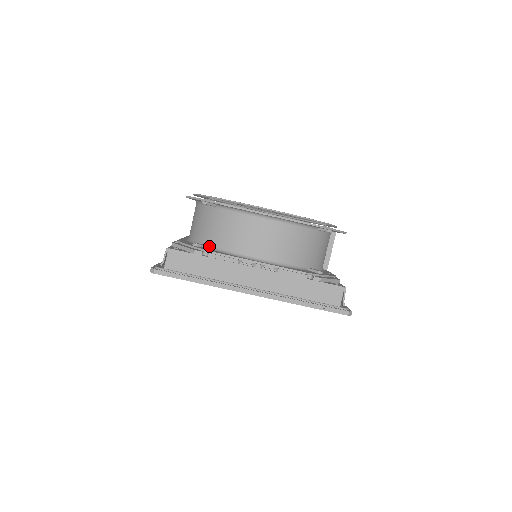
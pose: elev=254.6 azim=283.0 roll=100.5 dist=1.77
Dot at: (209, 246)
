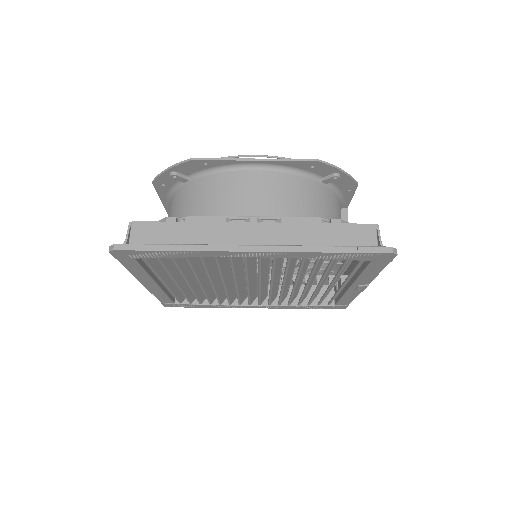
Dot at: occluded
